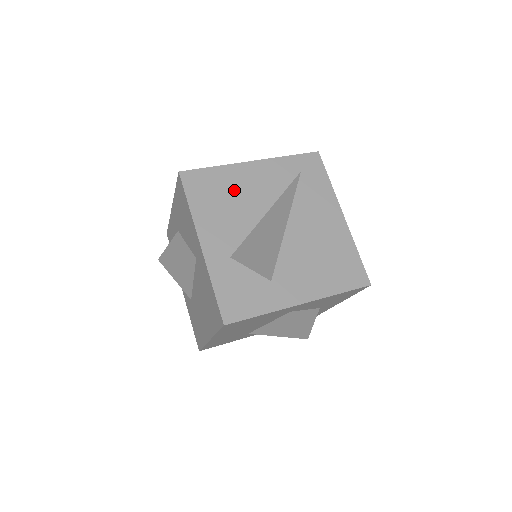
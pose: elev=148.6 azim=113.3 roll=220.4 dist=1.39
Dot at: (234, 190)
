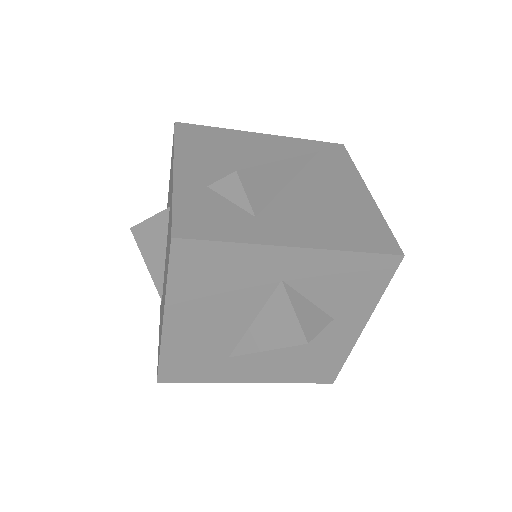
Dot at: (233, 145)
